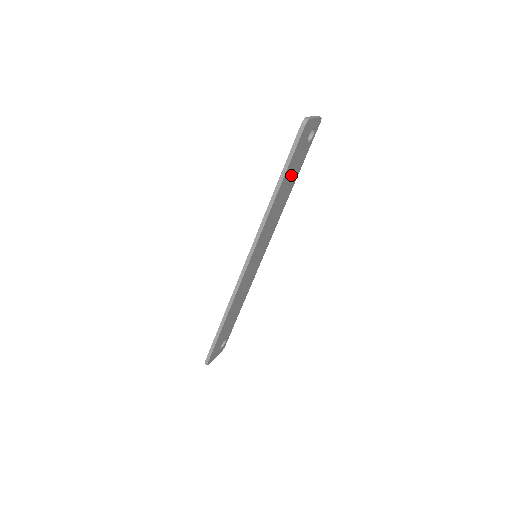
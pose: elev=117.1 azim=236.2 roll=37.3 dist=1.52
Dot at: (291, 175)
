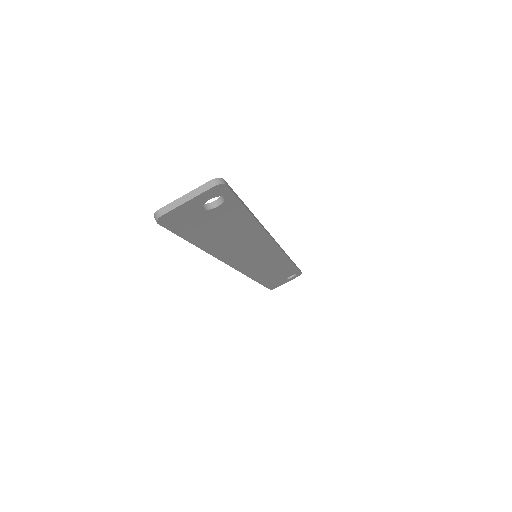
Dot at: (221, 229)
